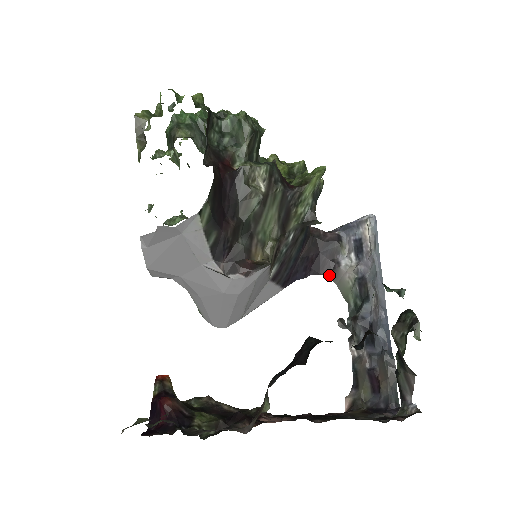
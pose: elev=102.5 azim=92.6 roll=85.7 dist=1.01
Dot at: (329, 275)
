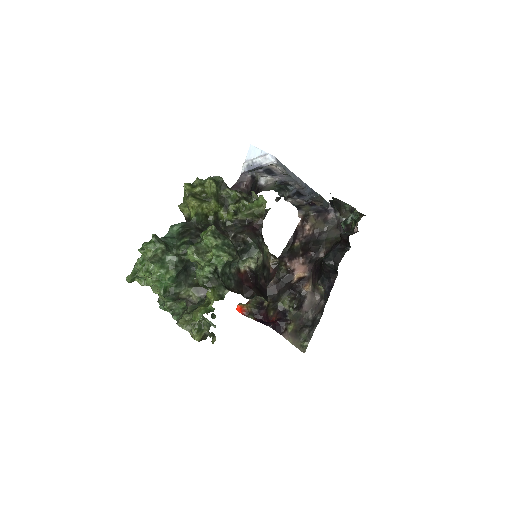
Dot at: occluded
